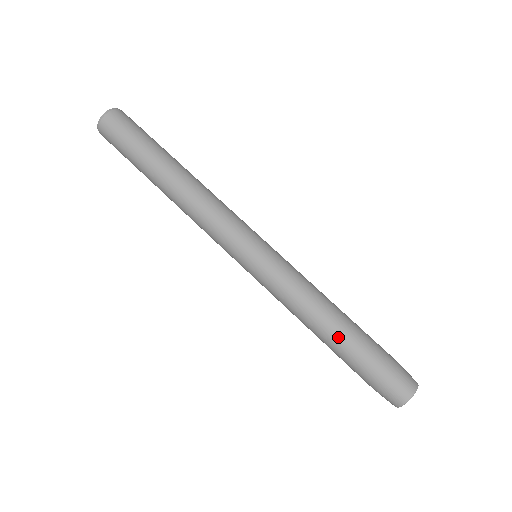
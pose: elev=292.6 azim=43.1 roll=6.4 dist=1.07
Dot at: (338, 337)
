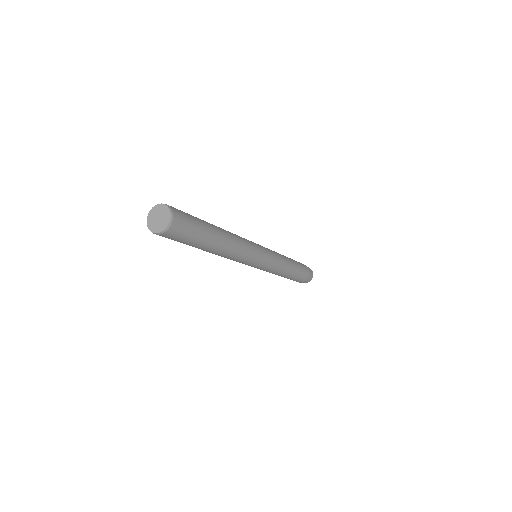
Dot at: (291, 277)
